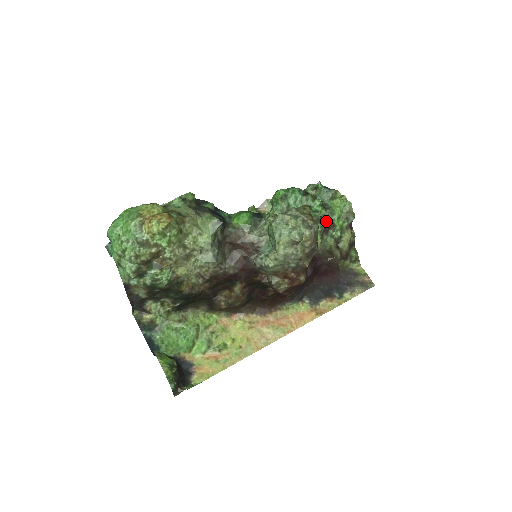
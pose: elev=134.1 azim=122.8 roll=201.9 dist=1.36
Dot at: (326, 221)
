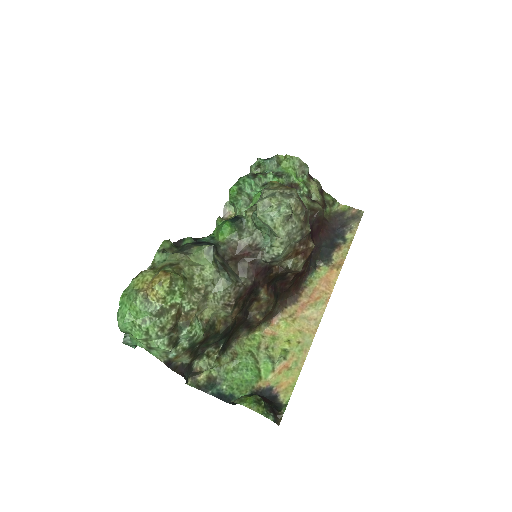
Dot at: (288, 186)
